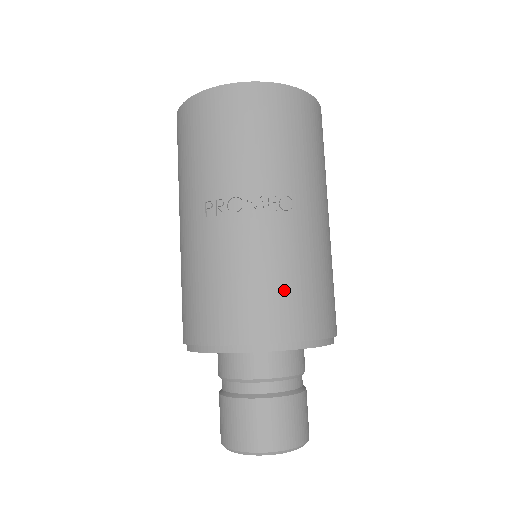
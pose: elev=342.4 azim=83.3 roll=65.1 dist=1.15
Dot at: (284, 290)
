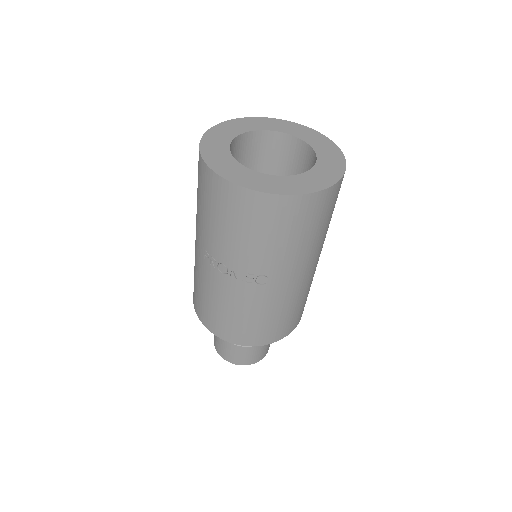
Dot at: (248, 323)
